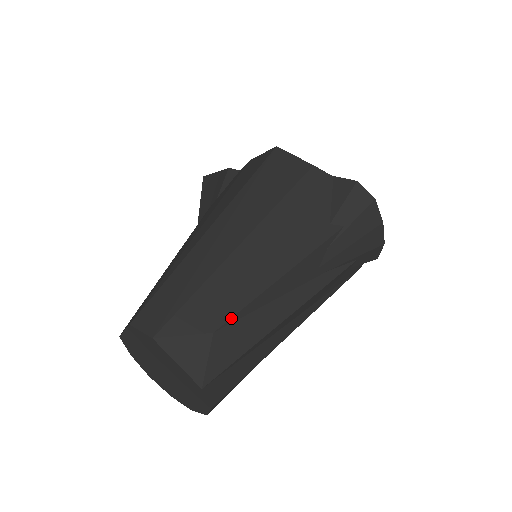
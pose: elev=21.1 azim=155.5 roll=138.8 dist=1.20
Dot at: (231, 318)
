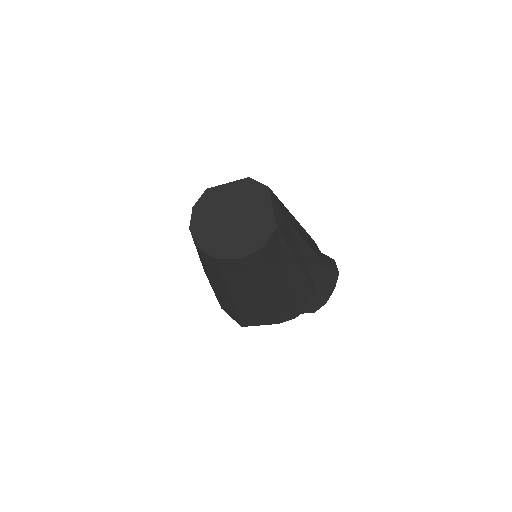
Dot at: (293, 226)
